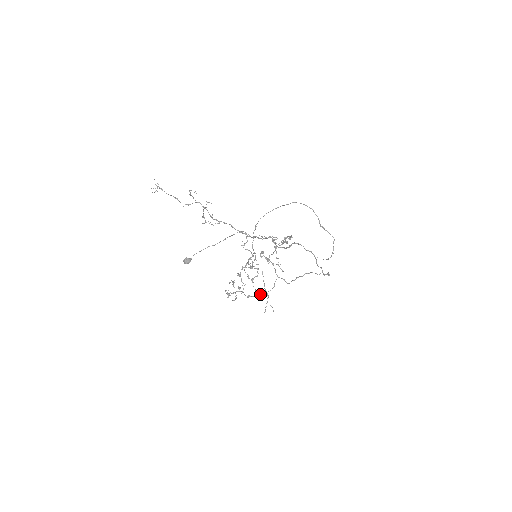
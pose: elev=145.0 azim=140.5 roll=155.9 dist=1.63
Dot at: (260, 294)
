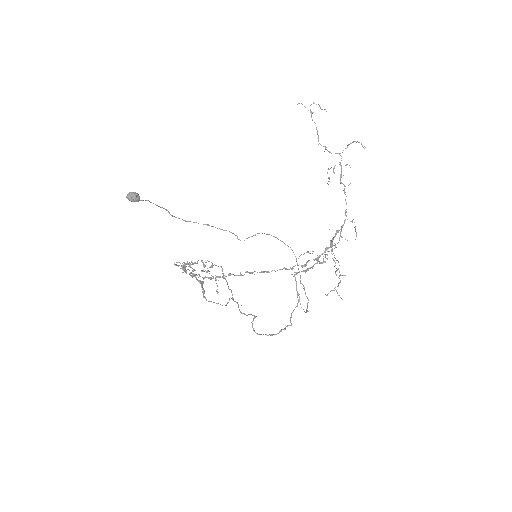
Dot at: occluded
